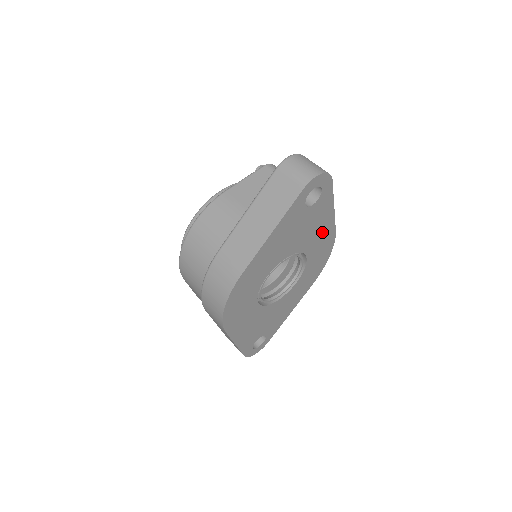
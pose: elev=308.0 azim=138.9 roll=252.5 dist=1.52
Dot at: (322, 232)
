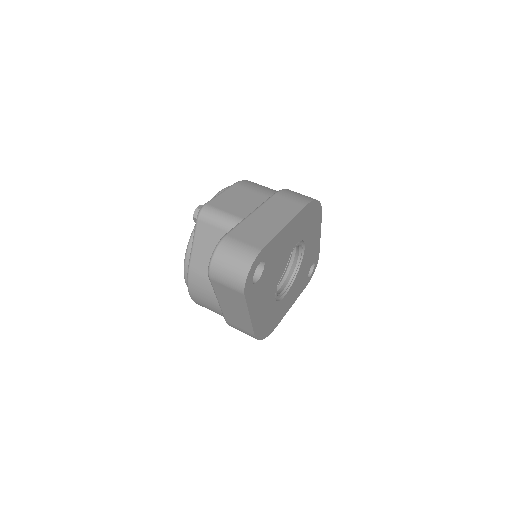
Dot at: (293, 232)
